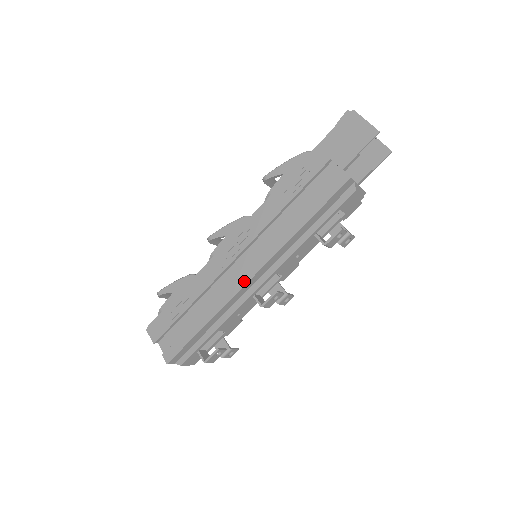
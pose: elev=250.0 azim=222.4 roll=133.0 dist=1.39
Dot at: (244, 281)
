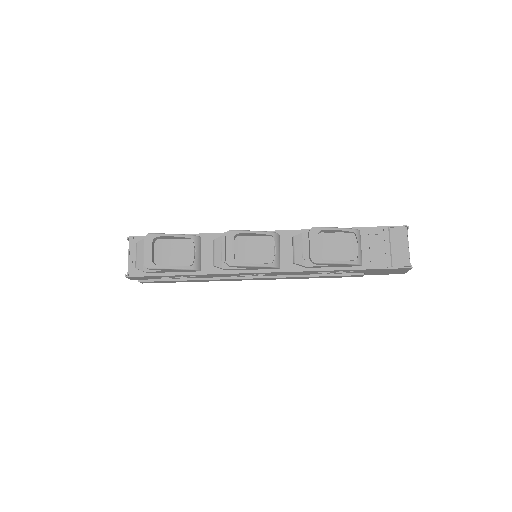
Dot at: occluded
